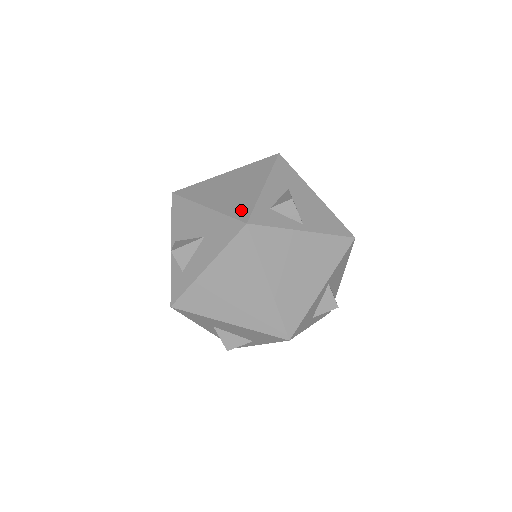
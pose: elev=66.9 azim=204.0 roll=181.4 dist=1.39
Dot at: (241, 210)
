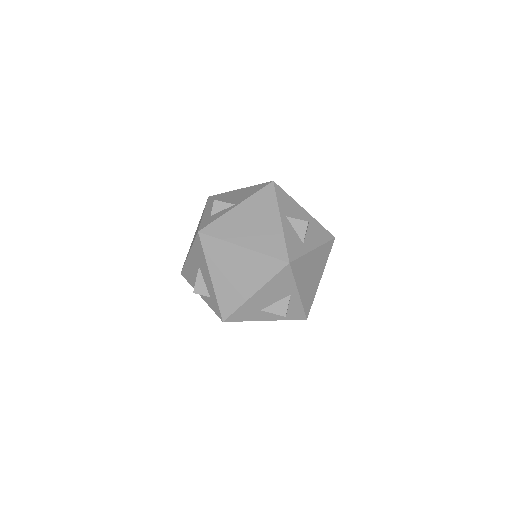
Dot at: occluded
